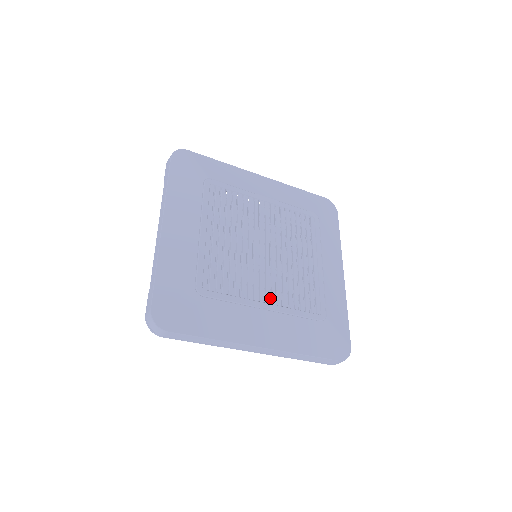
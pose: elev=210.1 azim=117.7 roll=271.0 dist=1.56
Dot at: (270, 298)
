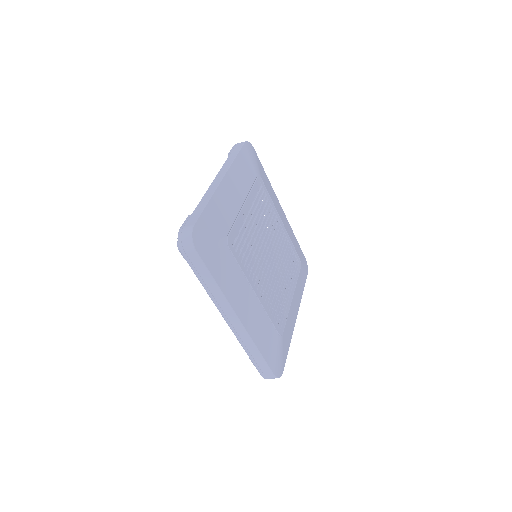
Dot at: occluded
